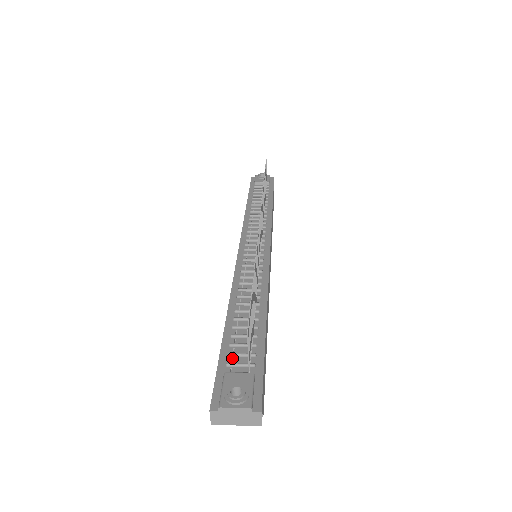
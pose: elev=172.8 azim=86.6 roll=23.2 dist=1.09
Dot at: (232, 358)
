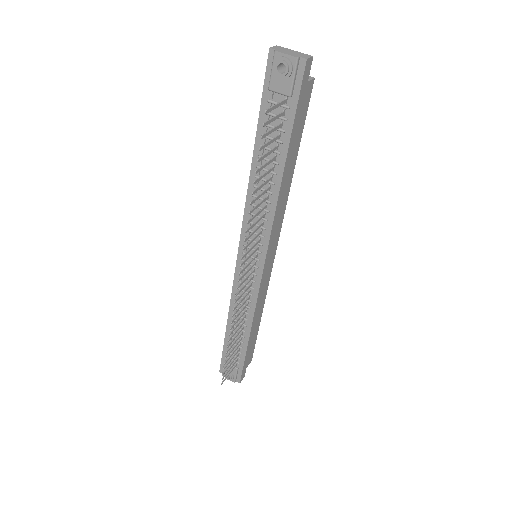
Dot at: occluded
